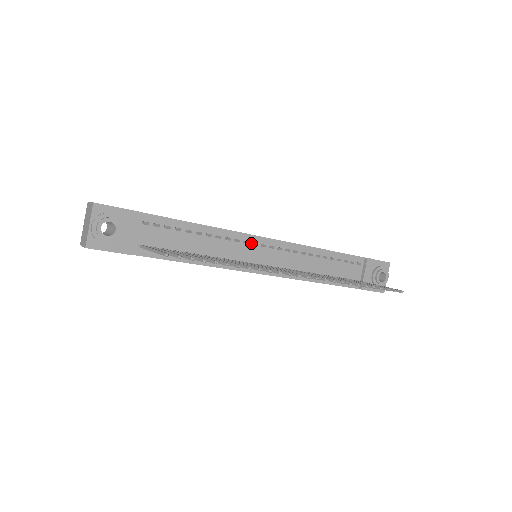
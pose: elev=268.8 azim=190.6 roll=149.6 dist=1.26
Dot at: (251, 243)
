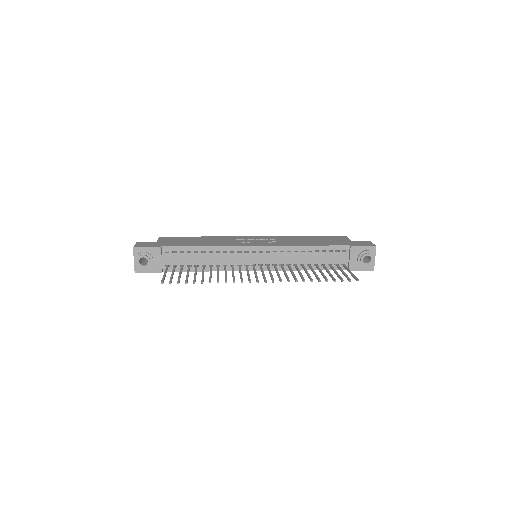
Dot at: (244, 252)
